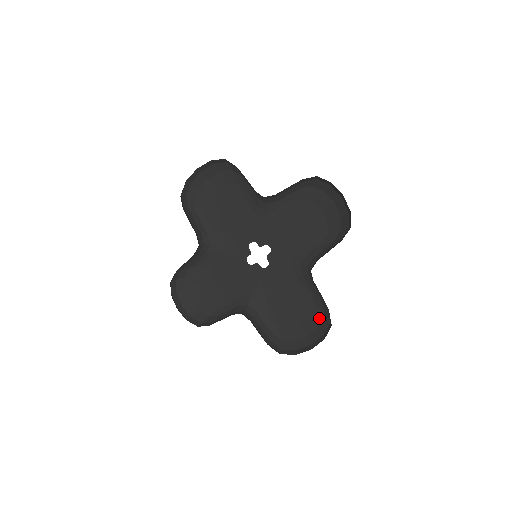
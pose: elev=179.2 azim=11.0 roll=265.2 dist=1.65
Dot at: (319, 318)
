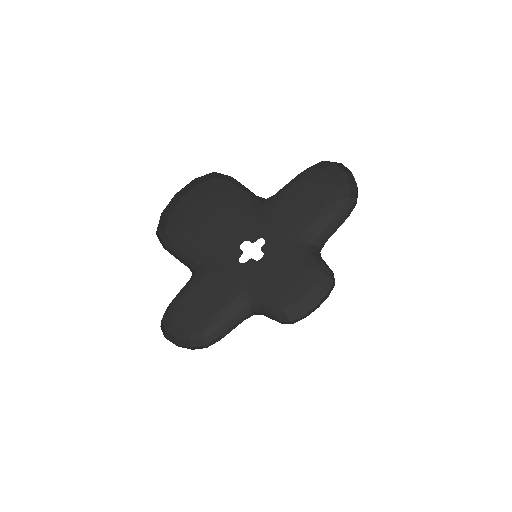
Dot at: (316, 277)
